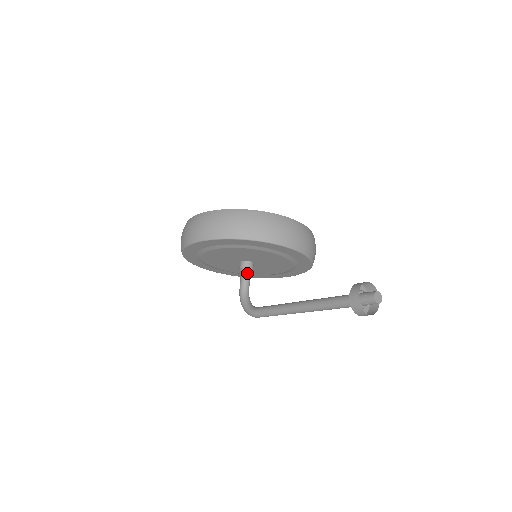
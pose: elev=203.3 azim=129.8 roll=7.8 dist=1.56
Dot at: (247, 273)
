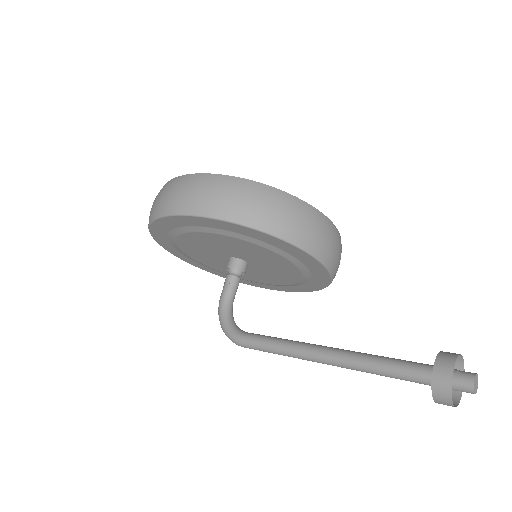
Dot at: (237, 276)
